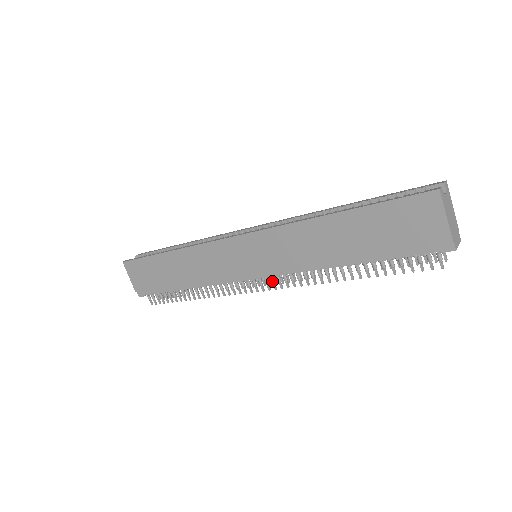
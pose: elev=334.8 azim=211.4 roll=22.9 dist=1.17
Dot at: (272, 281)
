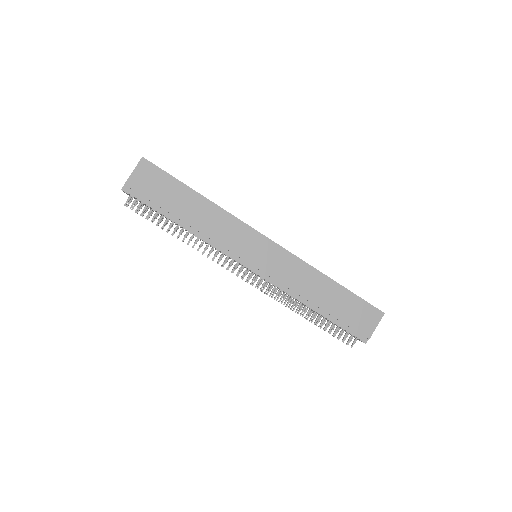
Dot at: occluded
